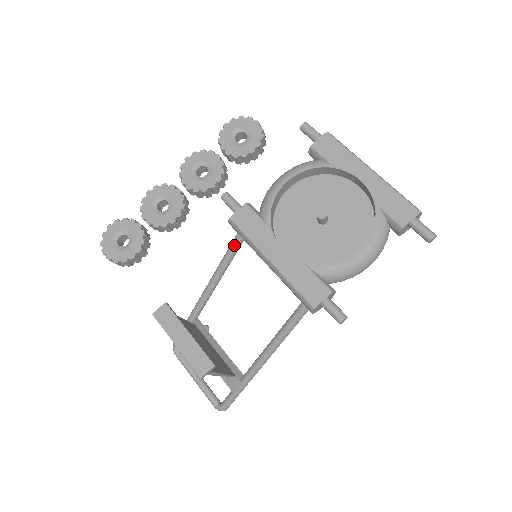
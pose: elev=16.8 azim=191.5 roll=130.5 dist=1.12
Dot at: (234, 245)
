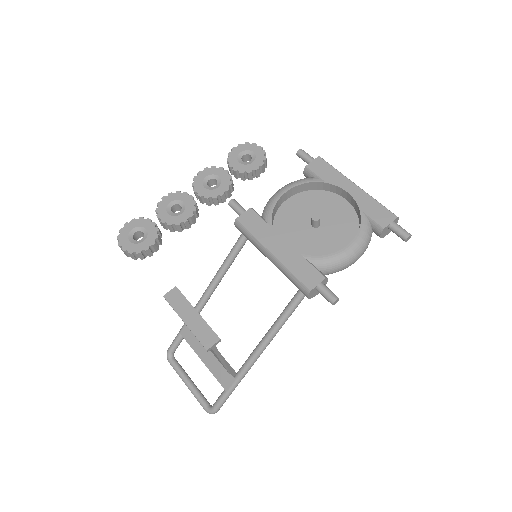
Dot at: (237, 246)
